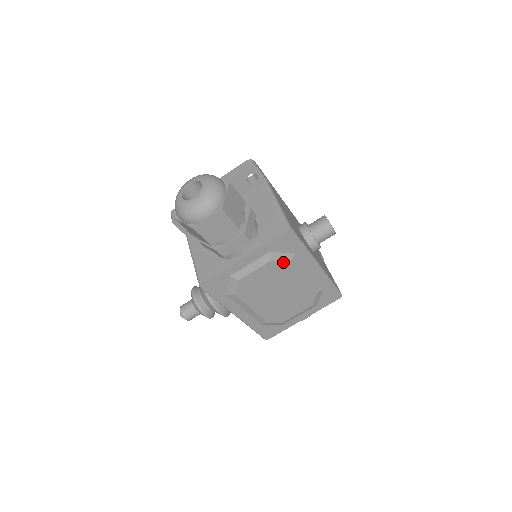
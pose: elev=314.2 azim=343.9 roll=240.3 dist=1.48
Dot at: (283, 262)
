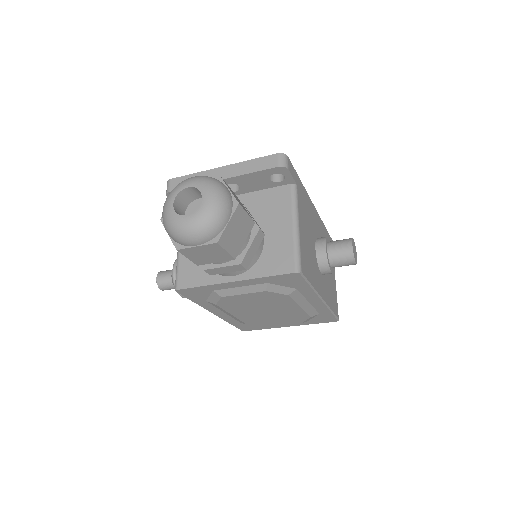
Dot at: (280, 294)
